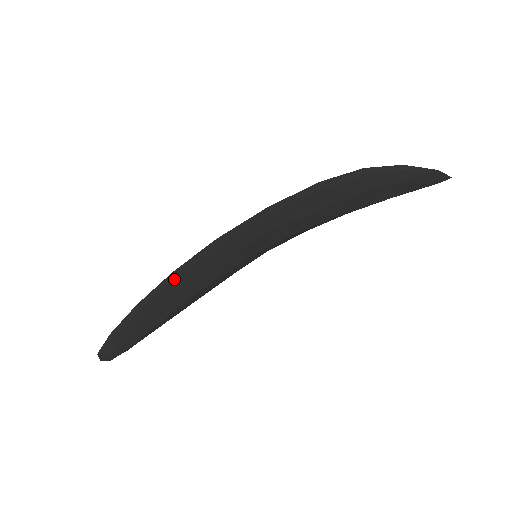
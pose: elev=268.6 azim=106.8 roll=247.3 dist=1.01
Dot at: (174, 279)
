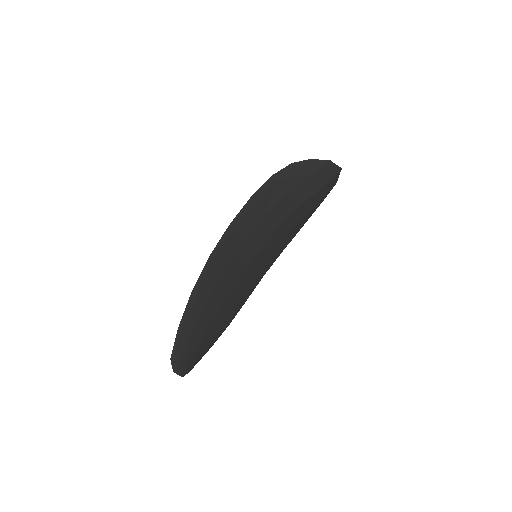
Dot at: (211, 265)
